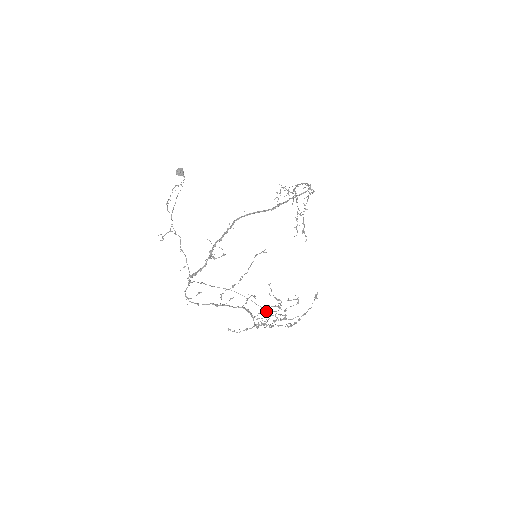
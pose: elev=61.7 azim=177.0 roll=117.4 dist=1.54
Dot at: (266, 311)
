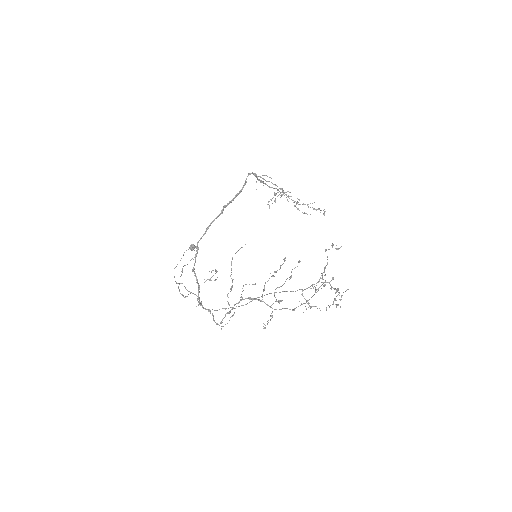
Dot at: (290, 291)
